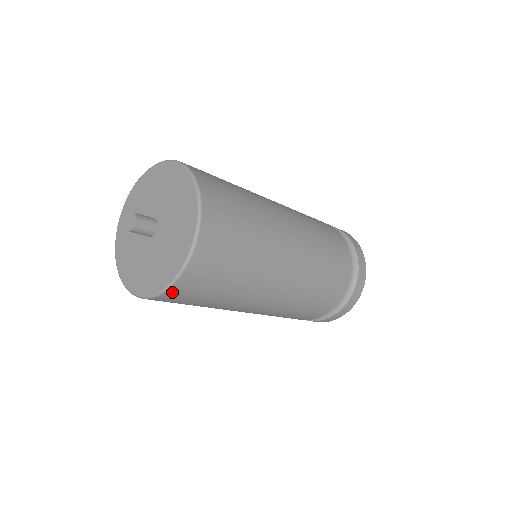
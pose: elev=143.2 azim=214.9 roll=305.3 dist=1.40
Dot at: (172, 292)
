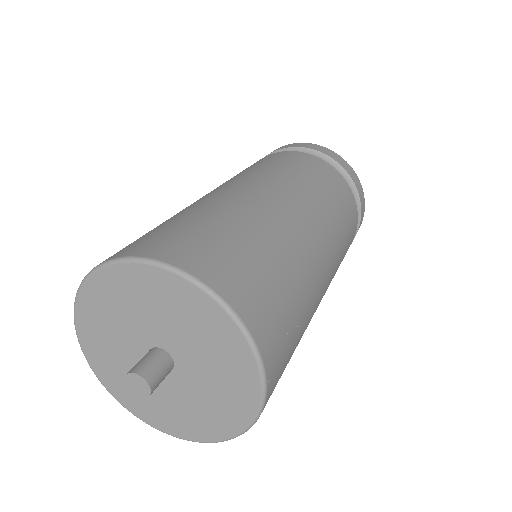
Dot at: occluded
